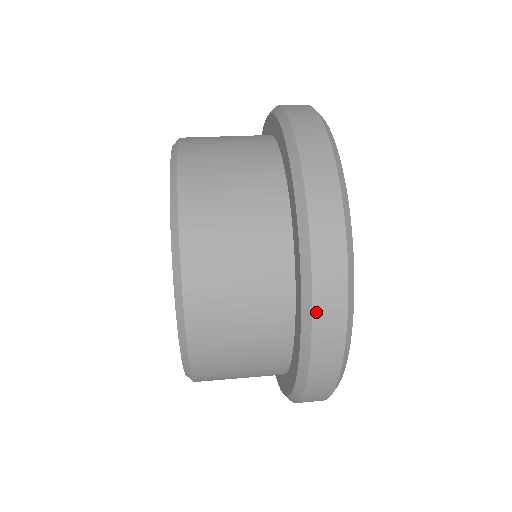
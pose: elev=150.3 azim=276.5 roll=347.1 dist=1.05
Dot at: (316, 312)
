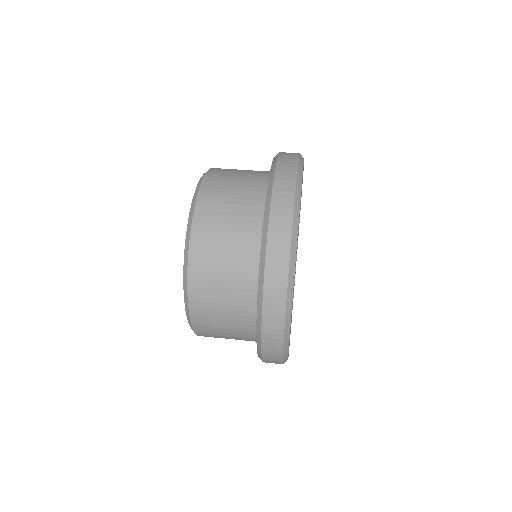
Dot at: (265, 303)
